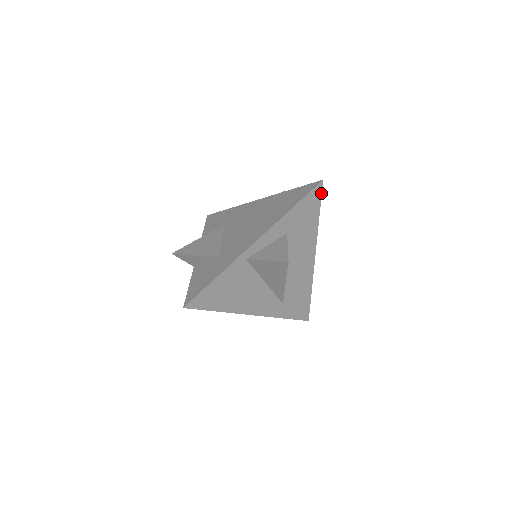
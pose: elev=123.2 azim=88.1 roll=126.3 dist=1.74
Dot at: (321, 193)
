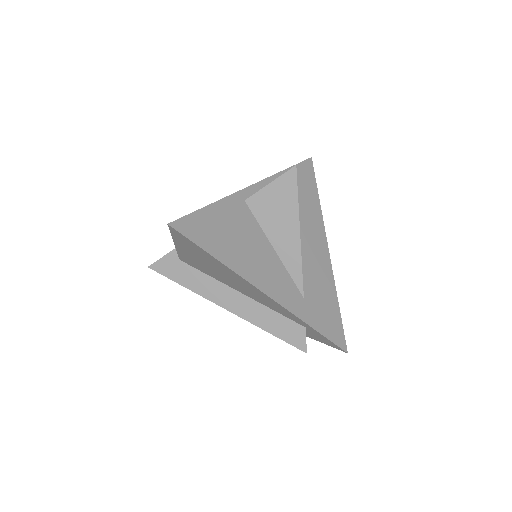
Dot at: (313, 171)
